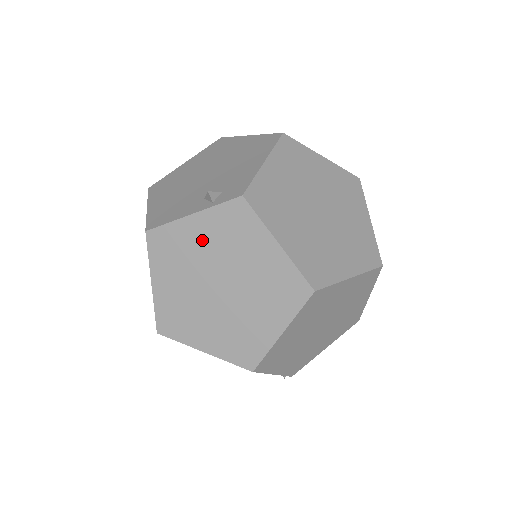
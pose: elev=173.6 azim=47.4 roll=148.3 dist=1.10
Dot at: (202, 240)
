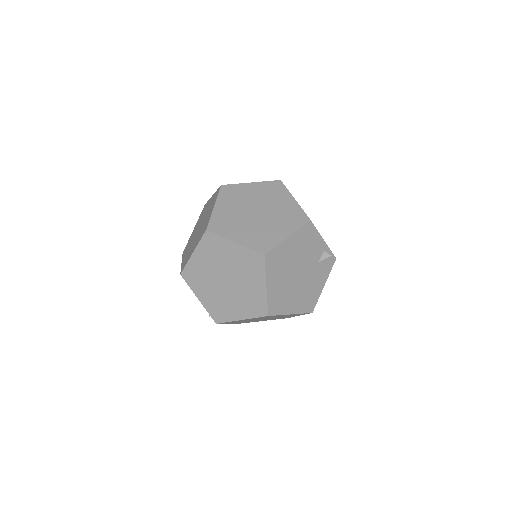
Dot at: occluded
